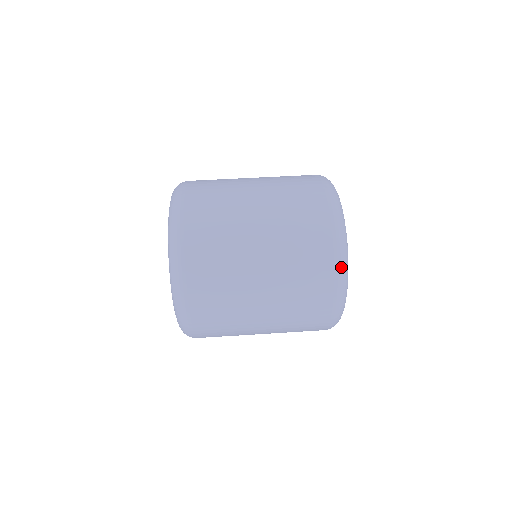
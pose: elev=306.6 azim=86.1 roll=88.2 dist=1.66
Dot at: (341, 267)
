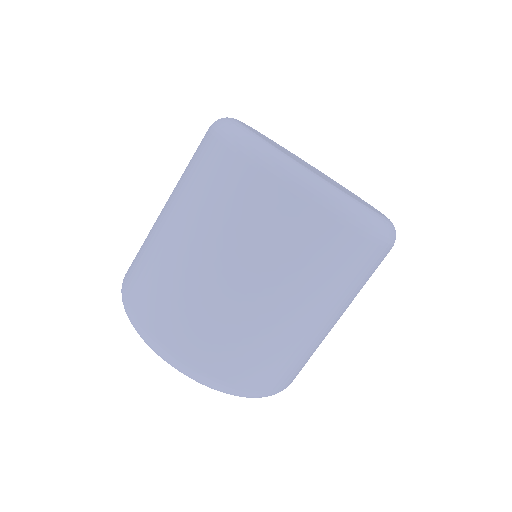
Dot at: (381, 235)
